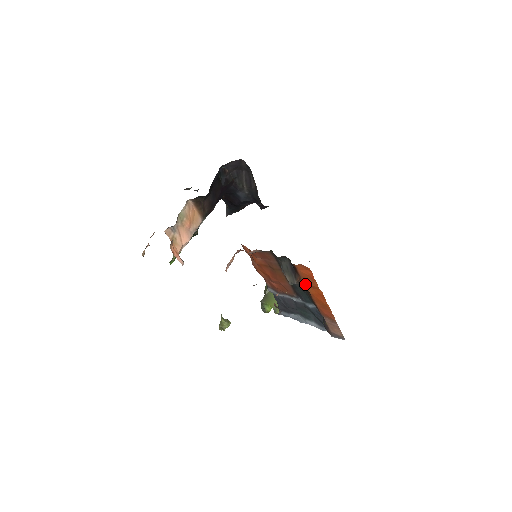
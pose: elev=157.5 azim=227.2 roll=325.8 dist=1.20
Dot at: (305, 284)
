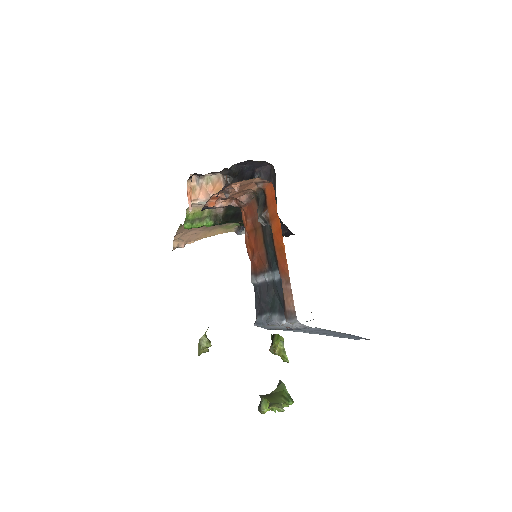
Dot at: (270, 219)
